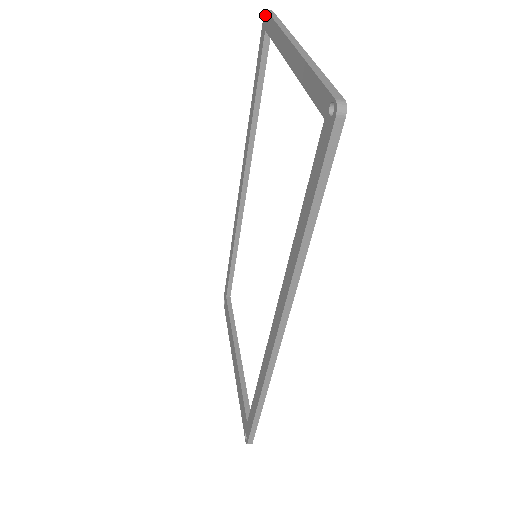
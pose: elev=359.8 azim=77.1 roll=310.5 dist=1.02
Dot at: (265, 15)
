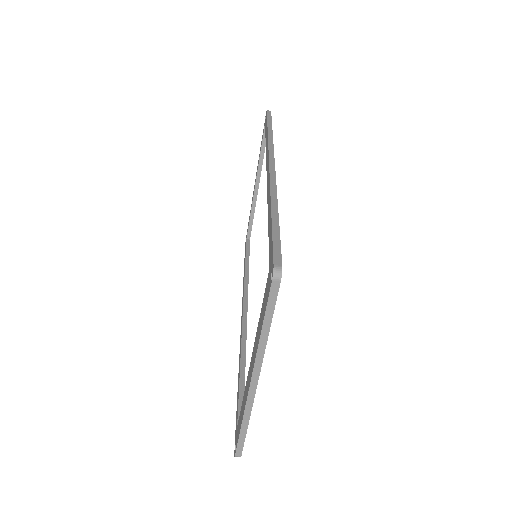
Dot at: occluded
